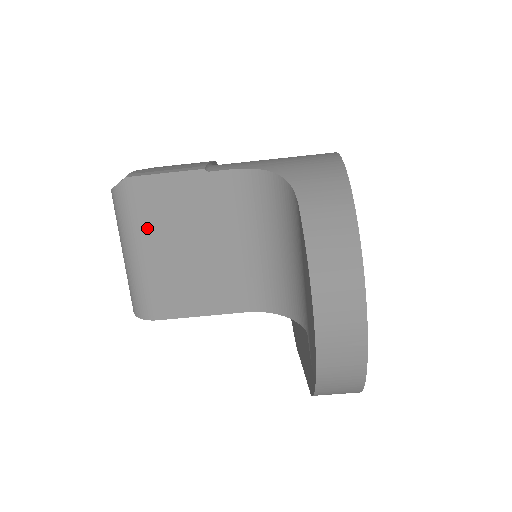
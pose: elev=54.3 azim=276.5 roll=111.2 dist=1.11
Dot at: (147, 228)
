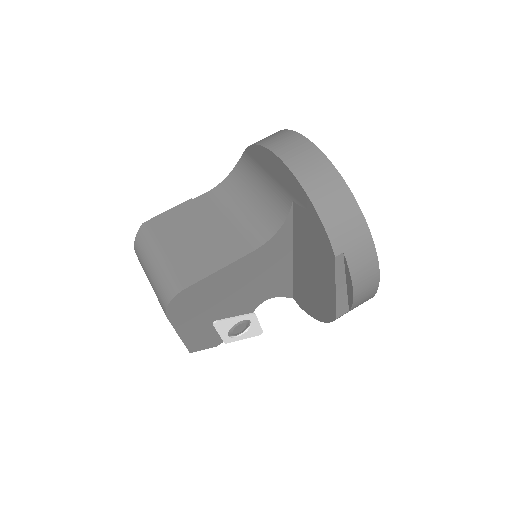
Dot at: (162, 240)
